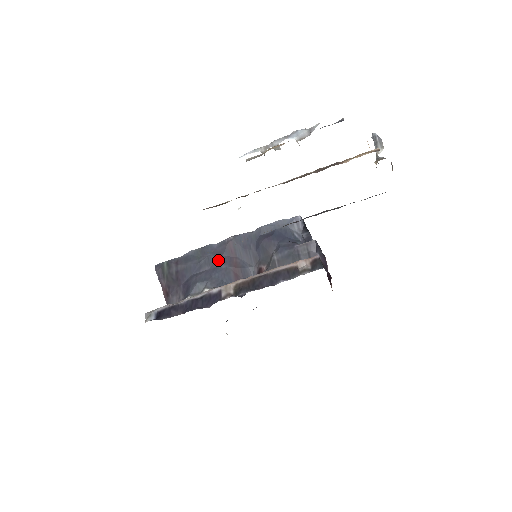
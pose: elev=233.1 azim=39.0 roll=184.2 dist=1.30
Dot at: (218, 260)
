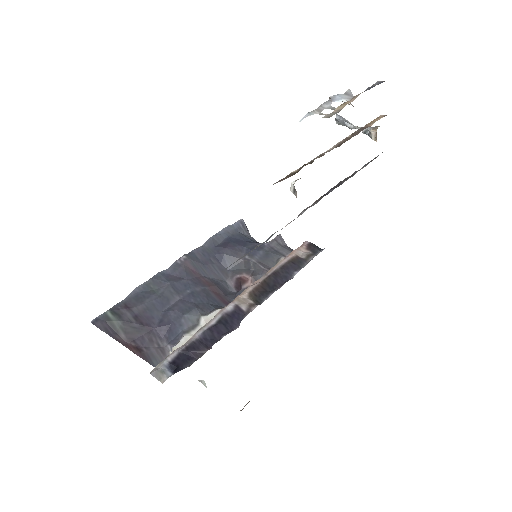
Dot at: (185, 285)
